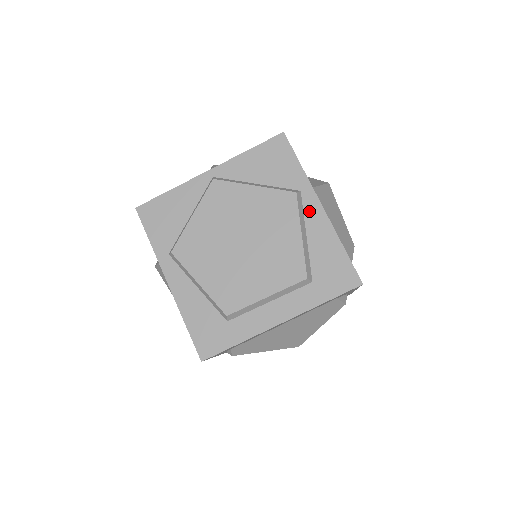
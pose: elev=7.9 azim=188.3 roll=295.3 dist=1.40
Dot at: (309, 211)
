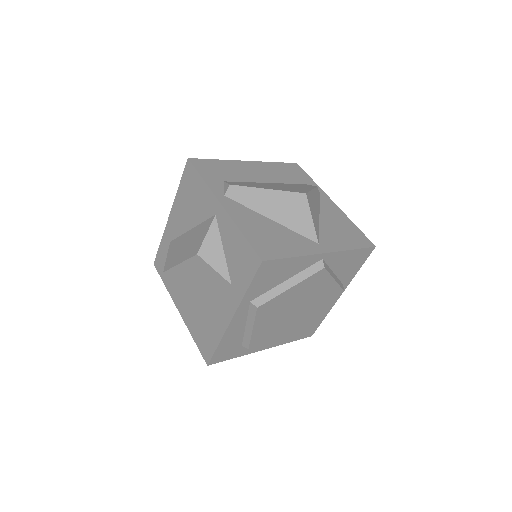
Dot at: occluded
